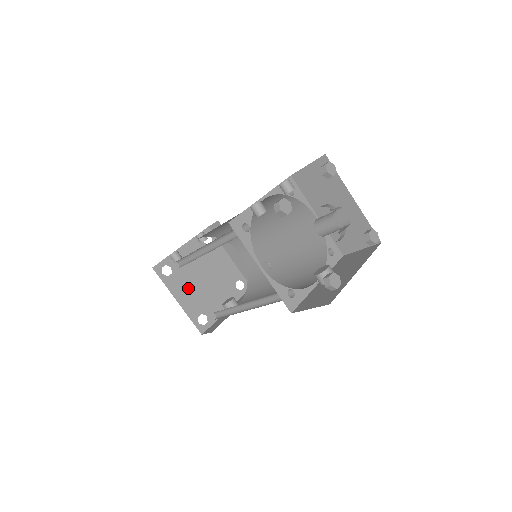
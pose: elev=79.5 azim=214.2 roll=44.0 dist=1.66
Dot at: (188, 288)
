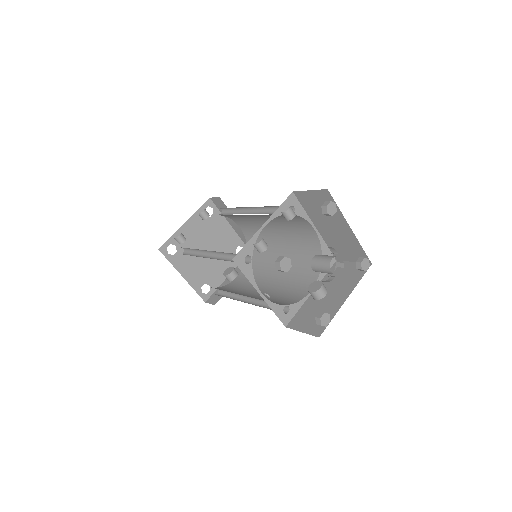
Dot at: (192, 262)
